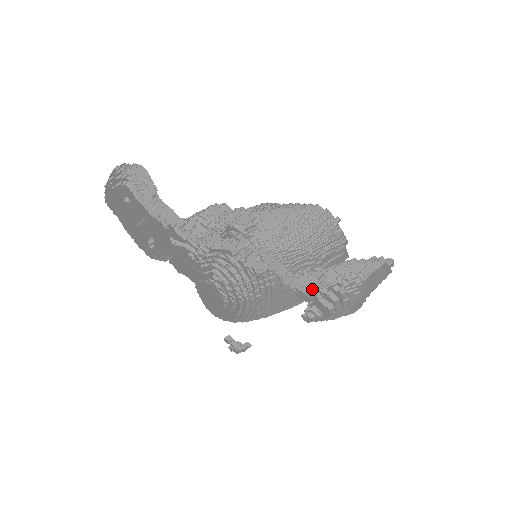
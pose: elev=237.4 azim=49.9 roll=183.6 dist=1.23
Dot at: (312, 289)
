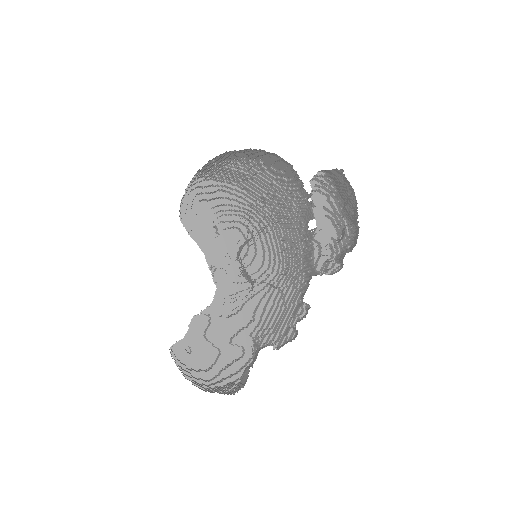
Dot at: (310, 235)
